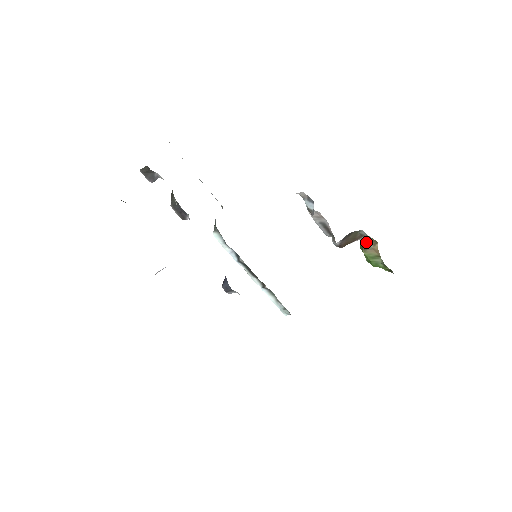
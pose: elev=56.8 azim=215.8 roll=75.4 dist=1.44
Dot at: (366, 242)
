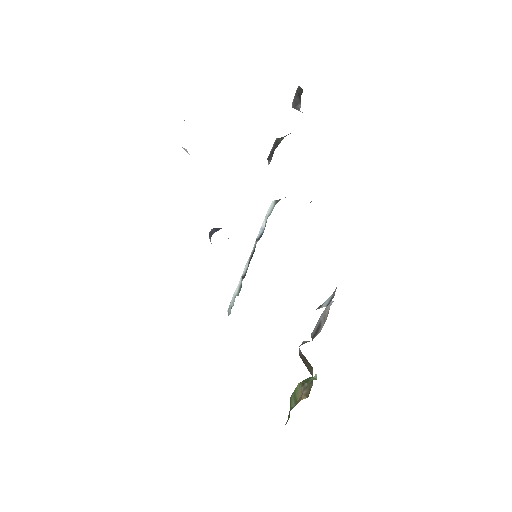
Dot at: (309, 384)
